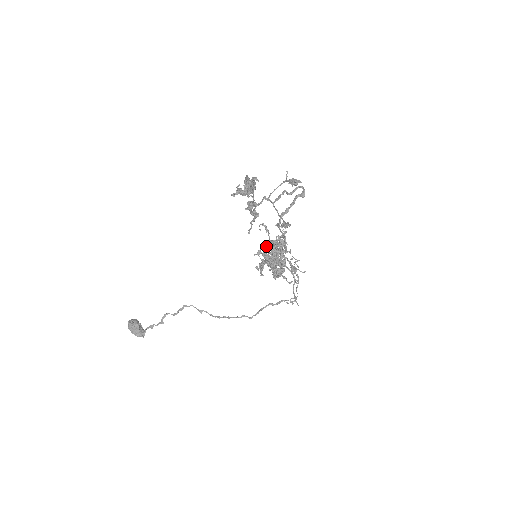
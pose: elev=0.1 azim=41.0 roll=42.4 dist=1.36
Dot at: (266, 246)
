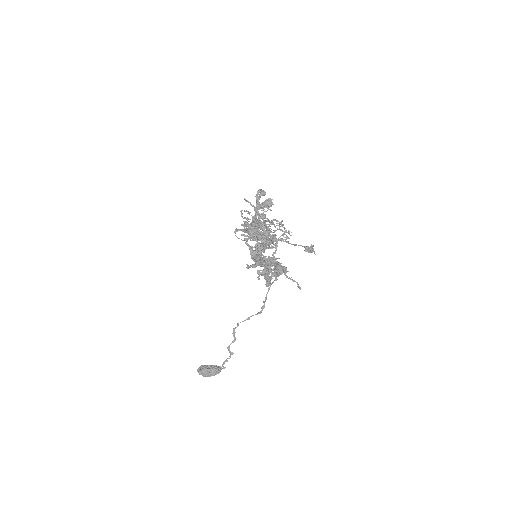
Dot at: (242, 234)
